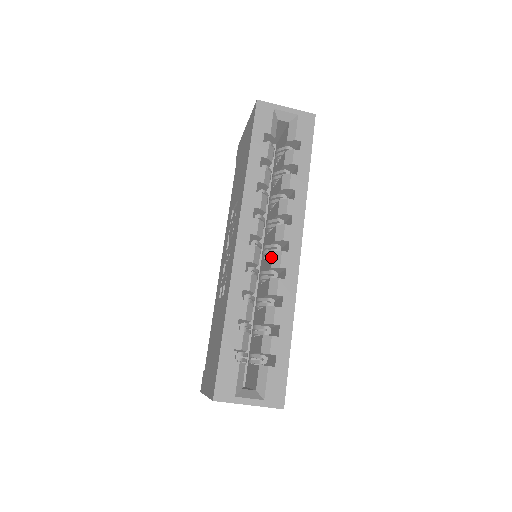
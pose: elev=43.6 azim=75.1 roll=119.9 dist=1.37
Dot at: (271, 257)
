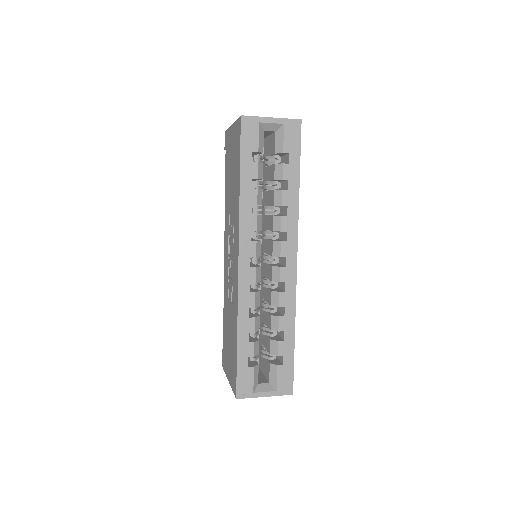
Dot at: (271, 270)
